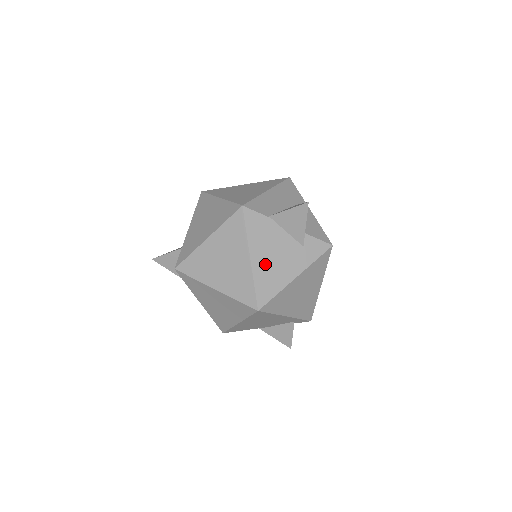
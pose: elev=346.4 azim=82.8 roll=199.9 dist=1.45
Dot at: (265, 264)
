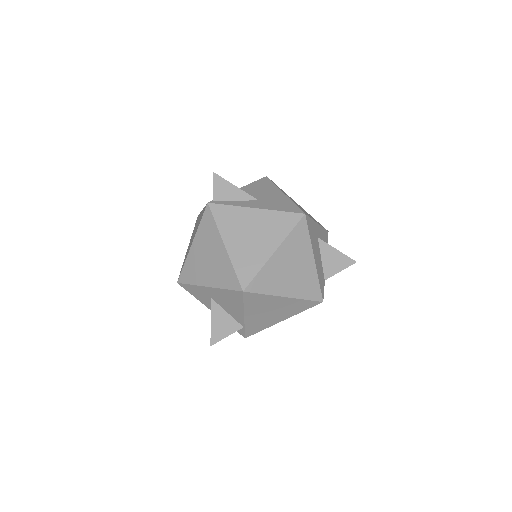
Dot at: occluded
